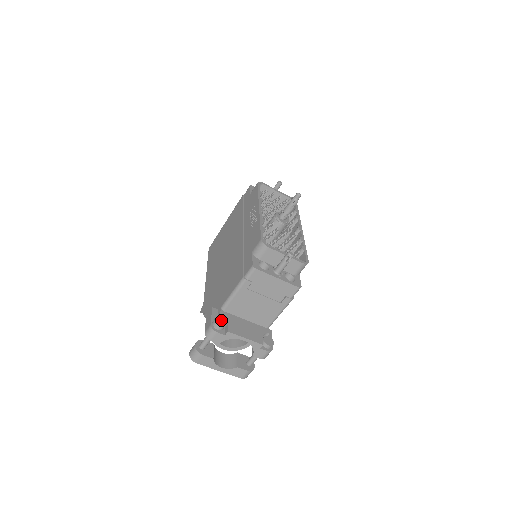
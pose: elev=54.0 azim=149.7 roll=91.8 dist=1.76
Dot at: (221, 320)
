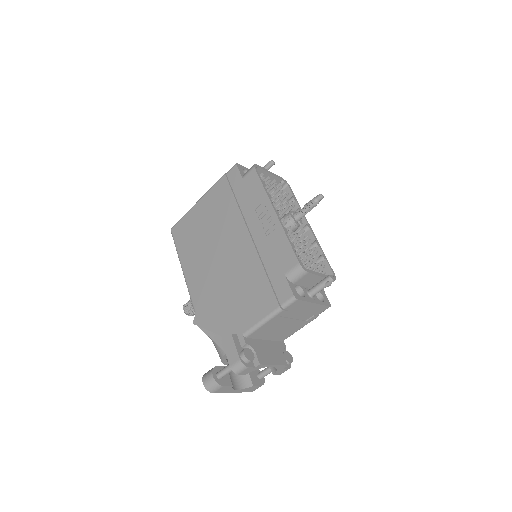
Dot at: (248, 351)
